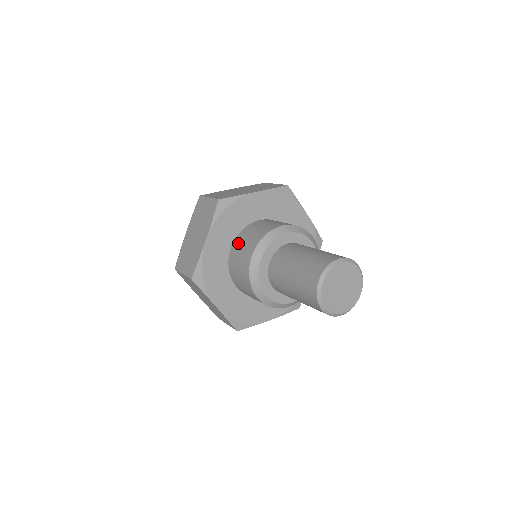
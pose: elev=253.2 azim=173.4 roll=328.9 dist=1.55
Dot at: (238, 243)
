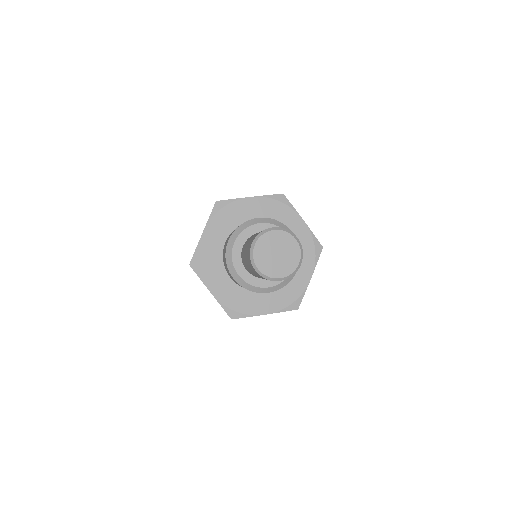
Dot at: occluded
